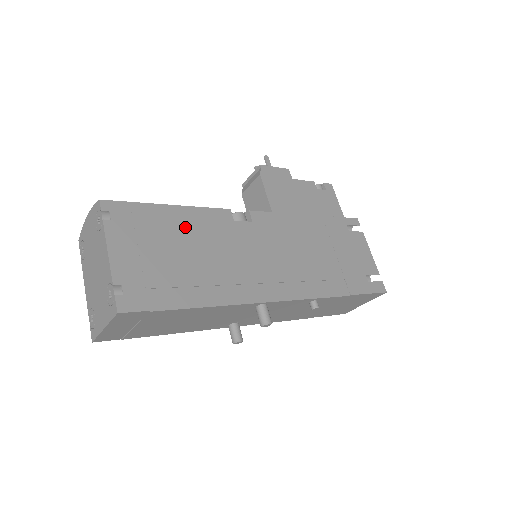
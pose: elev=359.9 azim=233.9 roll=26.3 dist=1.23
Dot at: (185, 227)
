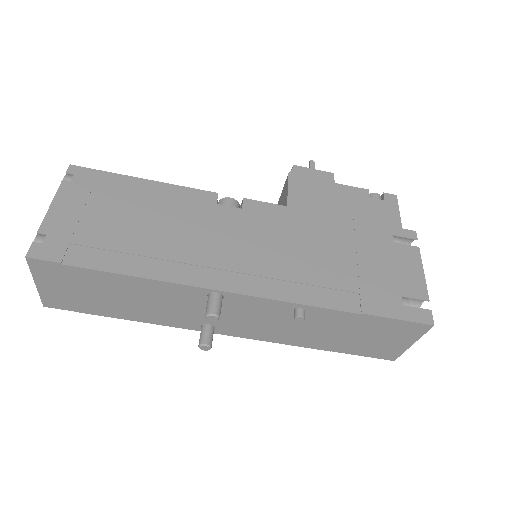
Dot at: (150, 200)
